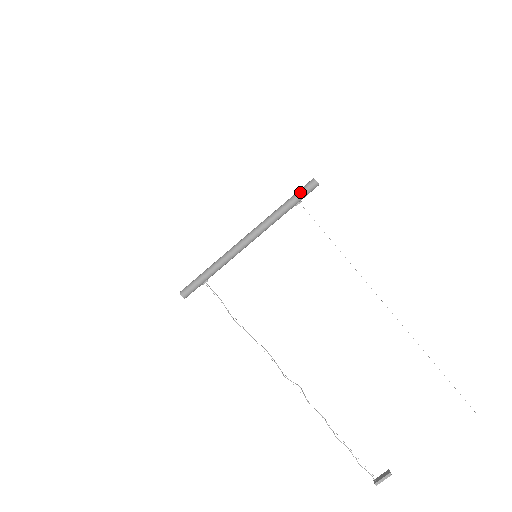
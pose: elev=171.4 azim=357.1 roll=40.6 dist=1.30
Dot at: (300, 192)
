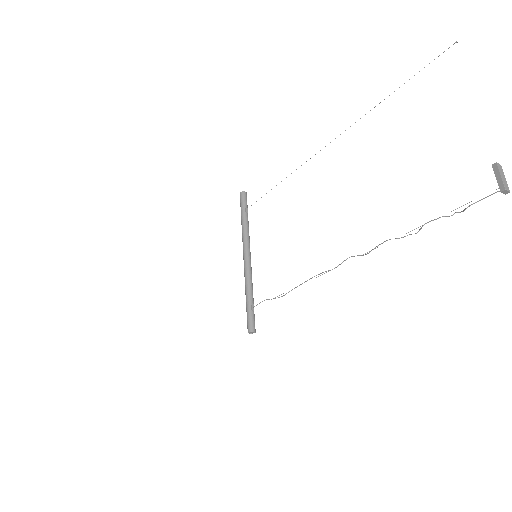
Dot at: occluded
